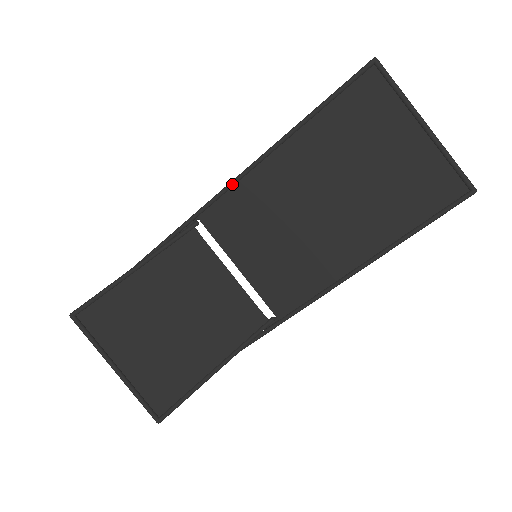
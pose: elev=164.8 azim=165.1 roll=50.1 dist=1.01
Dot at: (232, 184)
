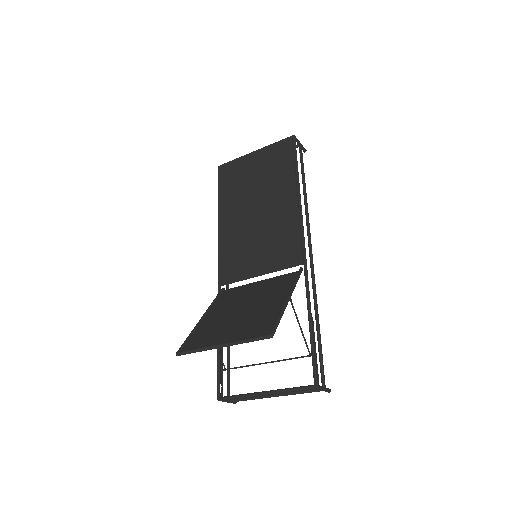
Dot at: (219, 255)
